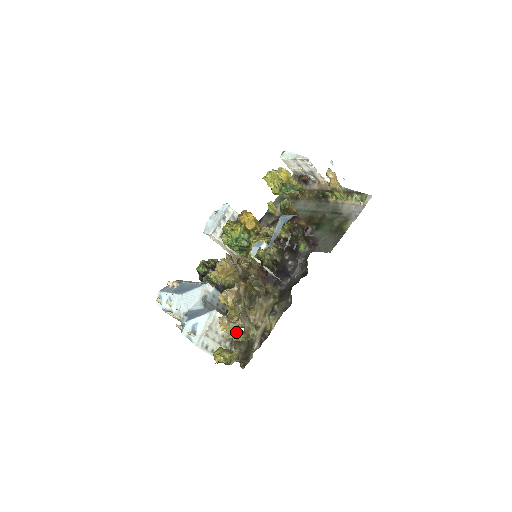
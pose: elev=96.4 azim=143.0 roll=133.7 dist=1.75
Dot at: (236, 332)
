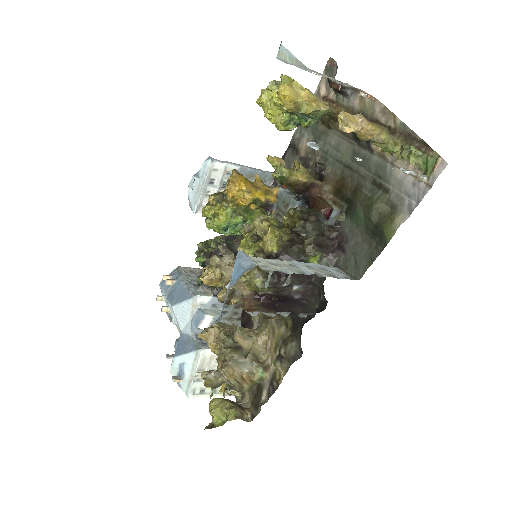
Dot at: (226, 390)
